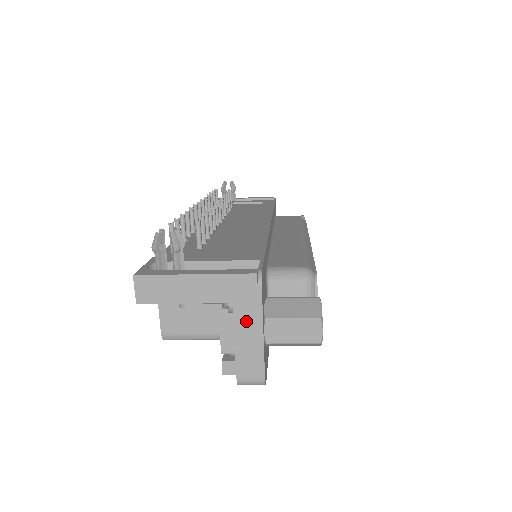
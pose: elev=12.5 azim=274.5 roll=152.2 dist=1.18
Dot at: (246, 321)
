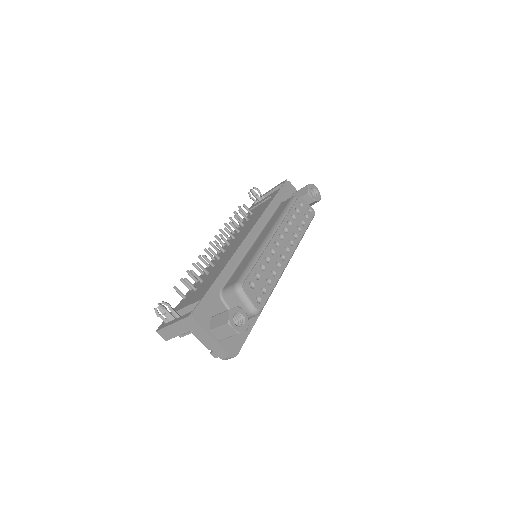
Dot at: (202, 335)
